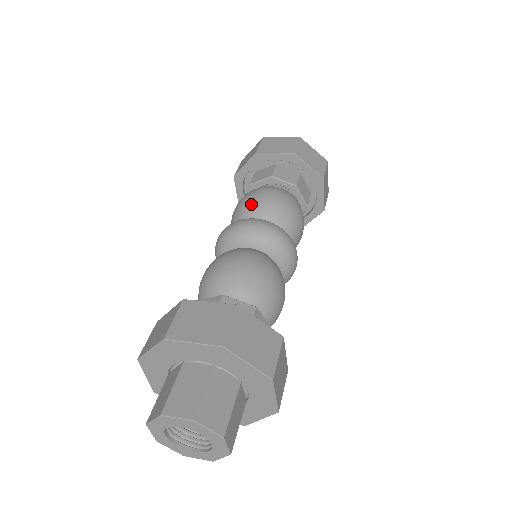
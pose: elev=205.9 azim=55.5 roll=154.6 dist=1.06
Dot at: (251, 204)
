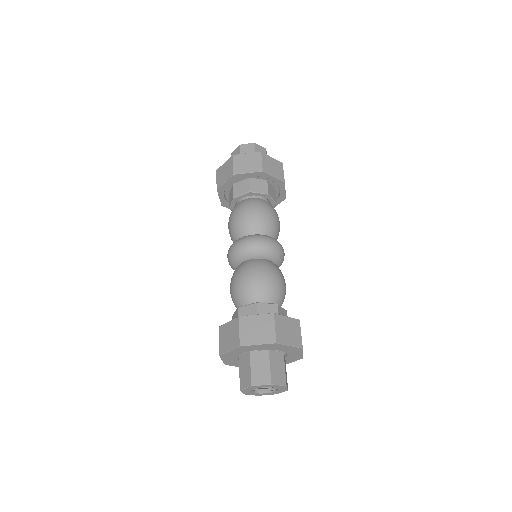
Dot at: (245, 222)
